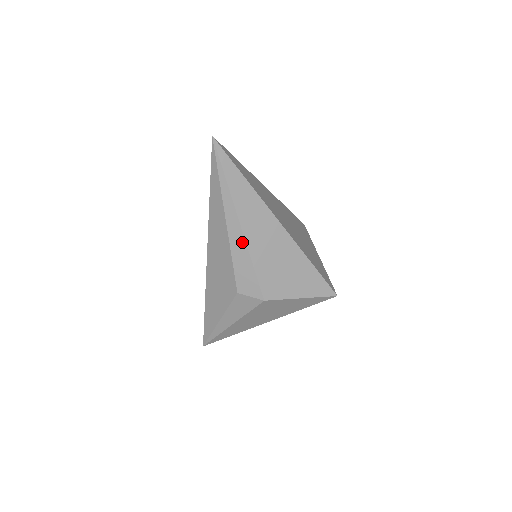
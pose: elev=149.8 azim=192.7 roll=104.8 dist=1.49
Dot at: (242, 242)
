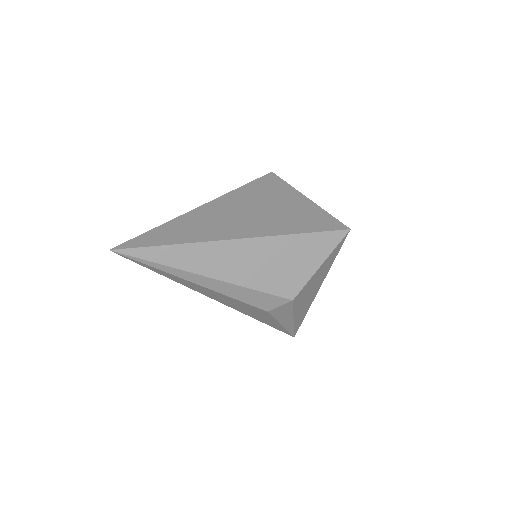
Dot at: (226, 285)
